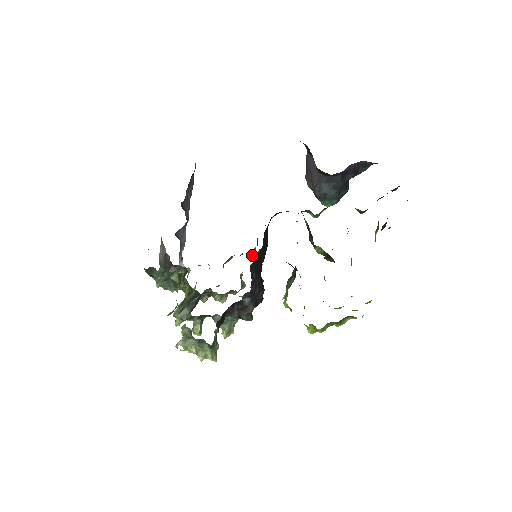
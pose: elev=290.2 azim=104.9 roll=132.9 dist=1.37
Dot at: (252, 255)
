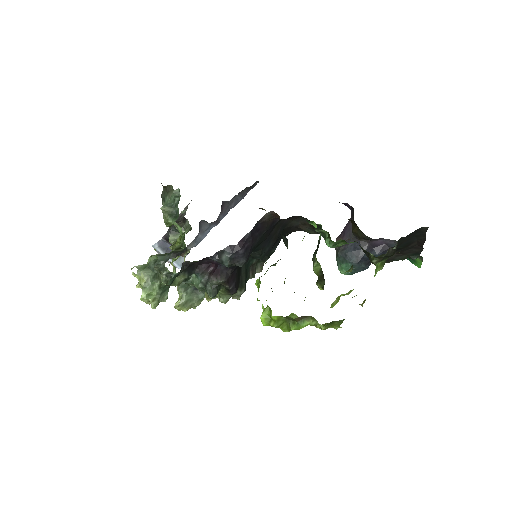
Dot at: occluded
